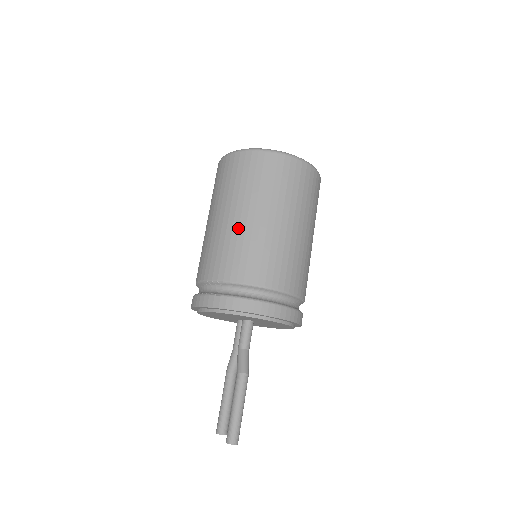
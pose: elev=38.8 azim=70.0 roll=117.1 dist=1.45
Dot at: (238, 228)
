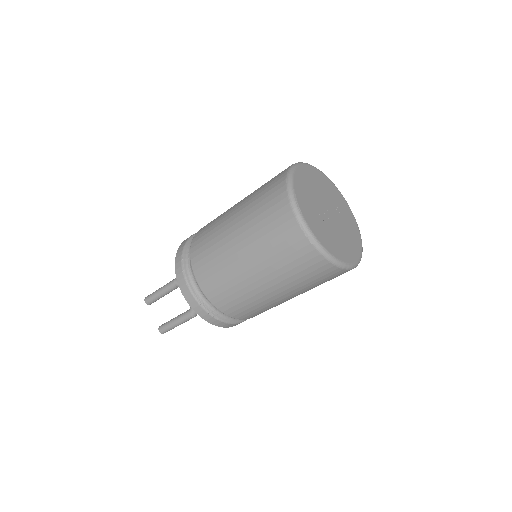
Dot at: (267, 299)
